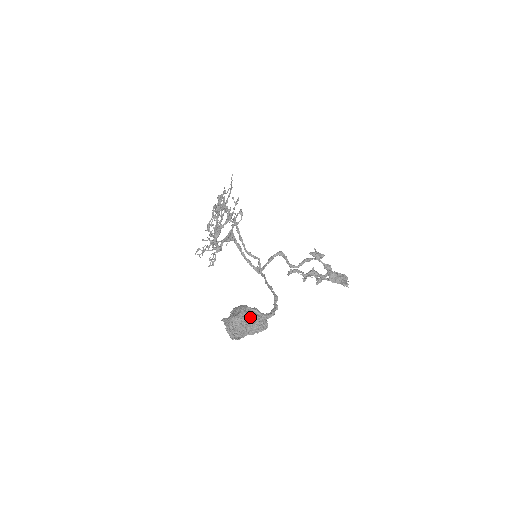
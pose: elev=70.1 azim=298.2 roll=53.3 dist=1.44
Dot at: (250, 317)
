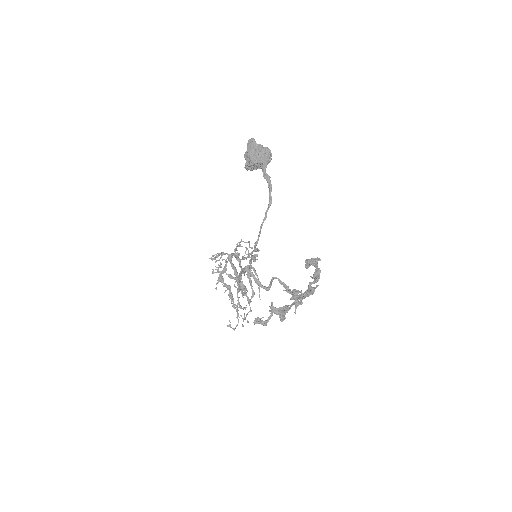
Dot at: occluded
